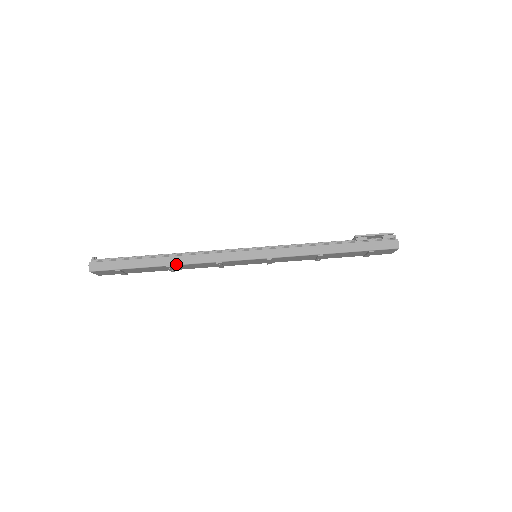
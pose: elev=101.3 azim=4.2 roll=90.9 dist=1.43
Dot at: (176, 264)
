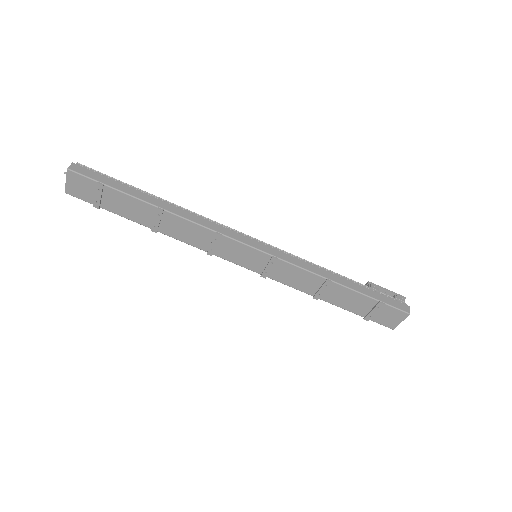
Dot at: (171, 211)
